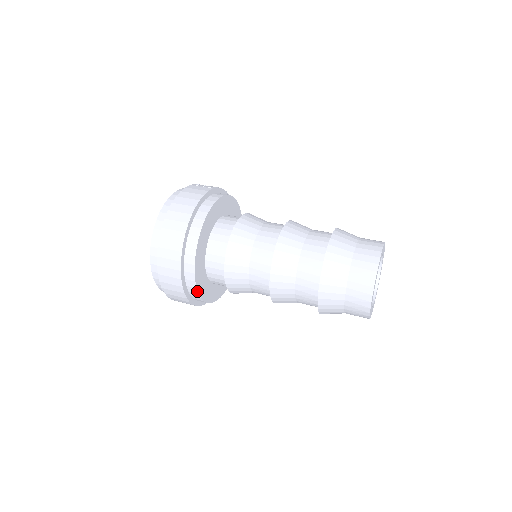
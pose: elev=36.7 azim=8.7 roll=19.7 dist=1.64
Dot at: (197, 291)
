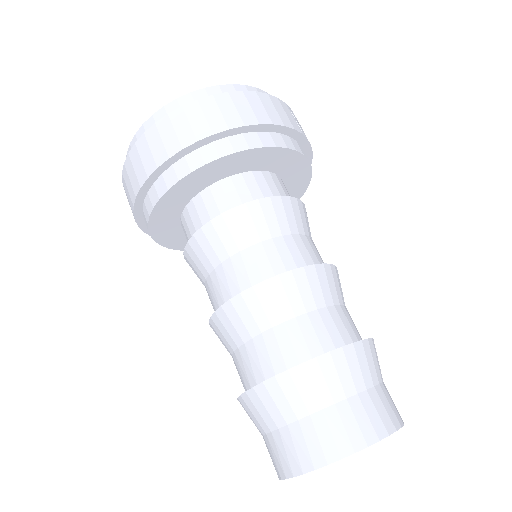
Dot at: (151, 211)
